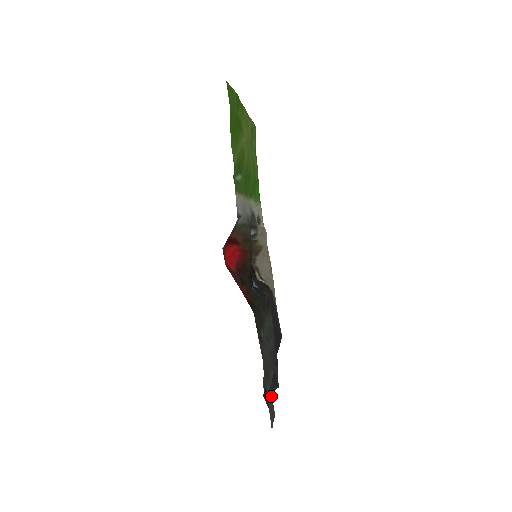
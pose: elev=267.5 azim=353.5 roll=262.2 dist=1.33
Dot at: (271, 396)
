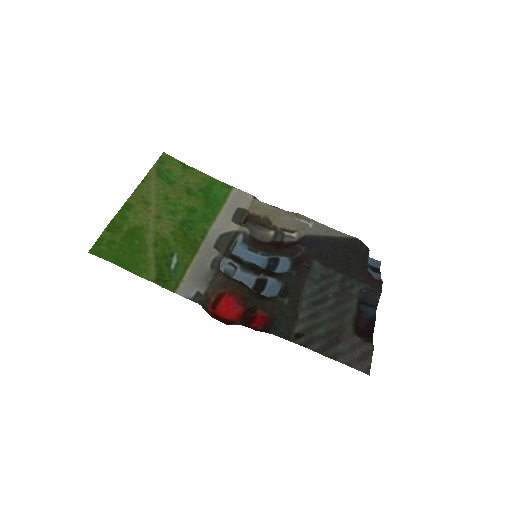
Dot at: (356, 341)
